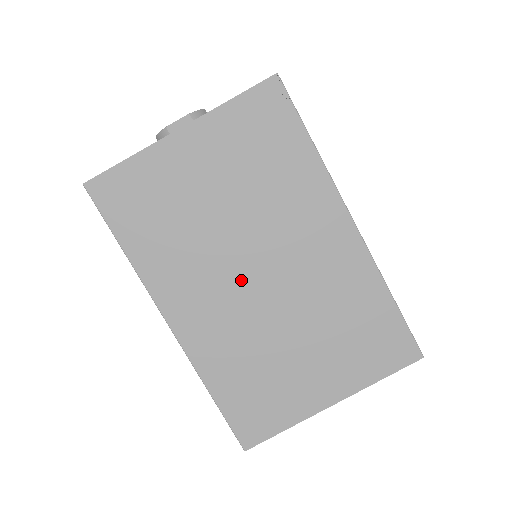
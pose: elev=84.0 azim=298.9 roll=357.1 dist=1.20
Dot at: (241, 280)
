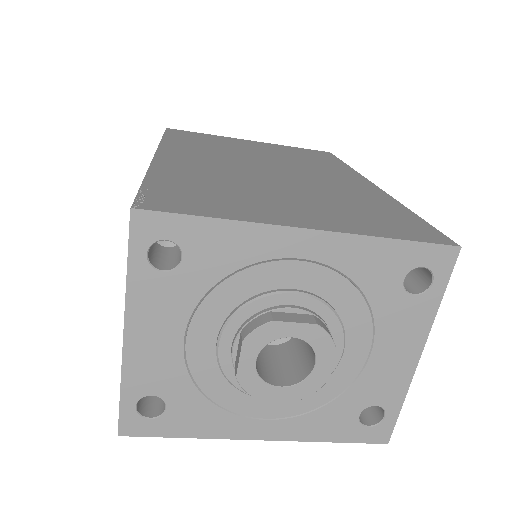
Dot at: occluded
